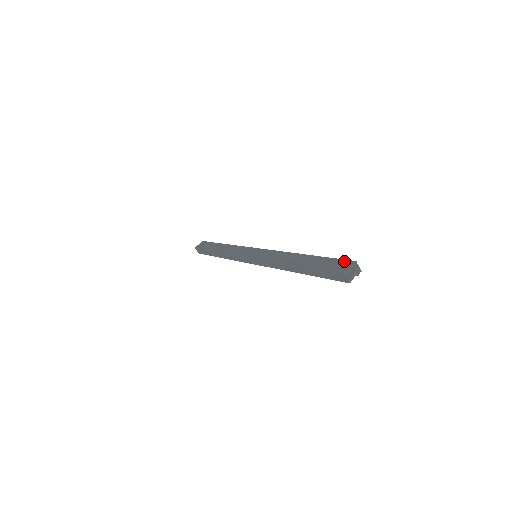
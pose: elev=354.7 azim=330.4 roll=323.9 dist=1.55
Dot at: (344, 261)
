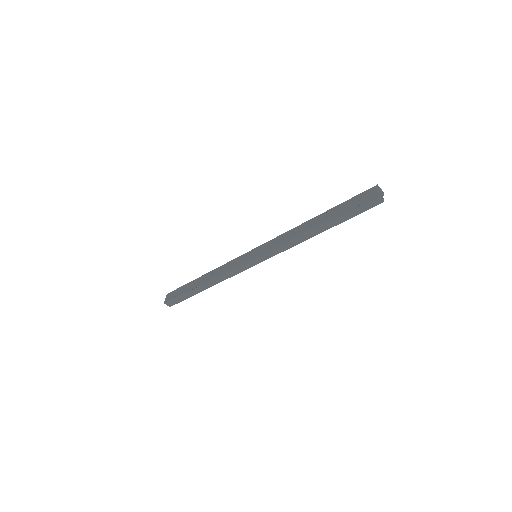
Dot at: (365, 192)
